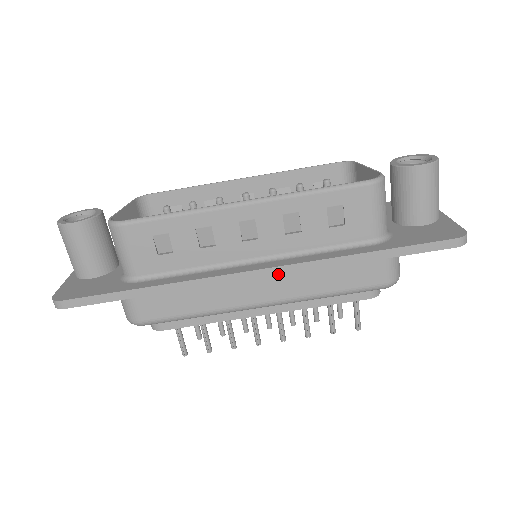
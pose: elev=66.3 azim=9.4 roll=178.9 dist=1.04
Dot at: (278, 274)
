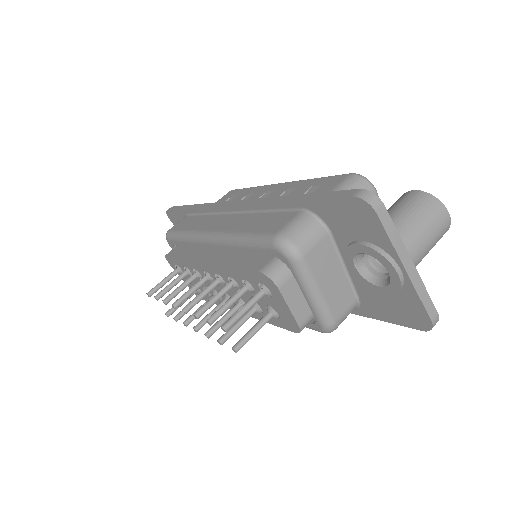
Dot at: (238, 204)
